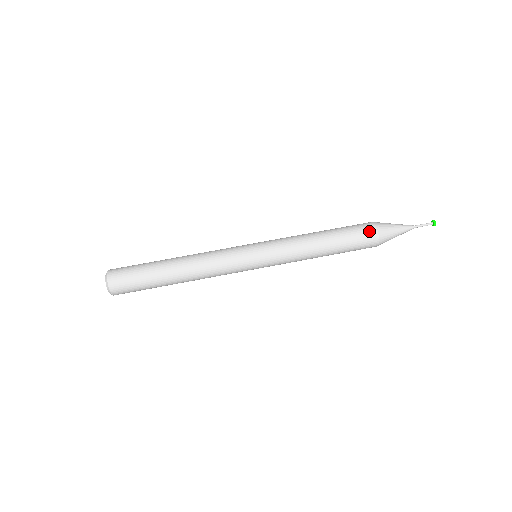
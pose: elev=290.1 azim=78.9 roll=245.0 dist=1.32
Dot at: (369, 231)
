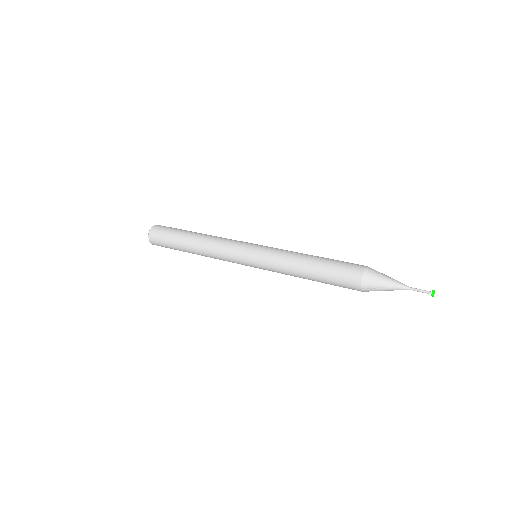
Dot at: (356, 268)
